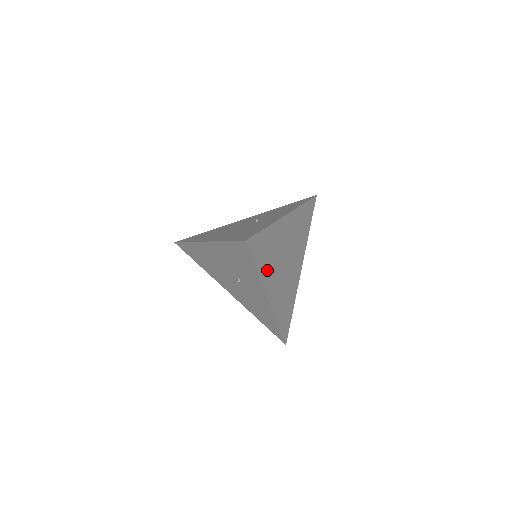
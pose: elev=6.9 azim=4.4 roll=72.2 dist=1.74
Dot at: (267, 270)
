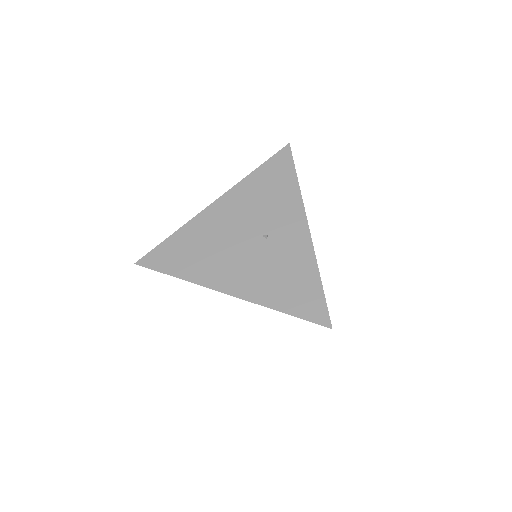
Dot at: occluded
